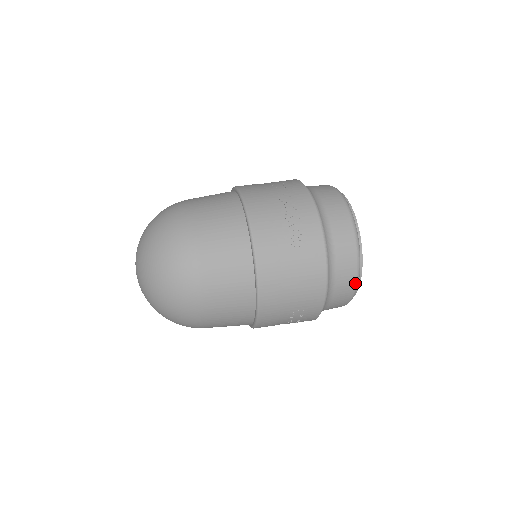
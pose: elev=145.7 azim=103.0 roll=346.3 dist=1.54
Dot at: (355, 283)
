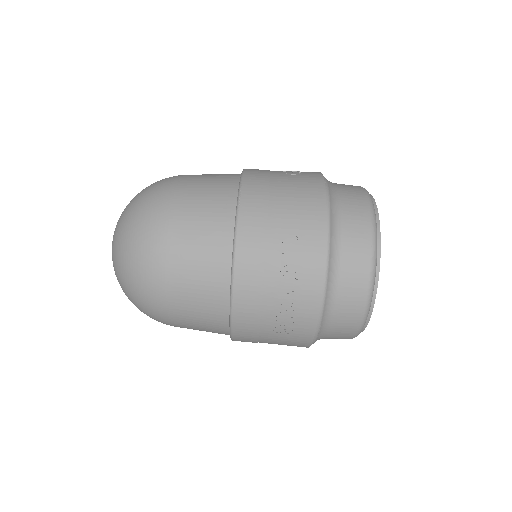
Dot at: occluded
